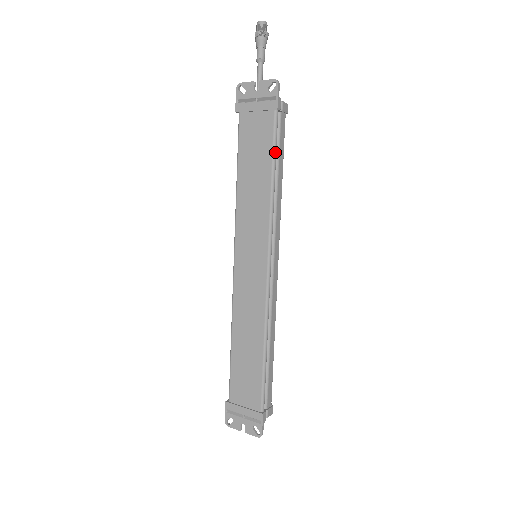
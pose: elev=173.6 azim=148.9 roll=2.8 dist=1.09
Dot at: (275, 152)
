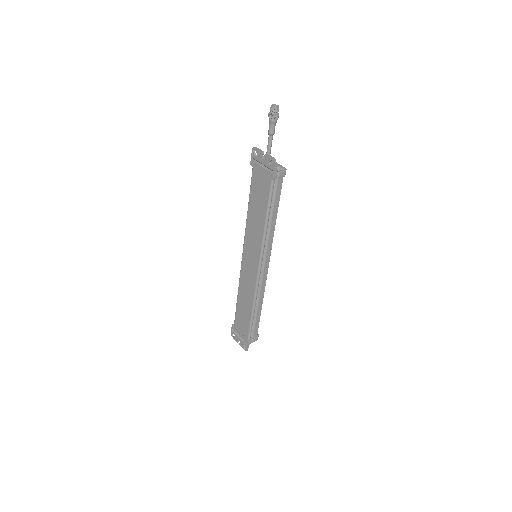
Dot at: (270, 204)
